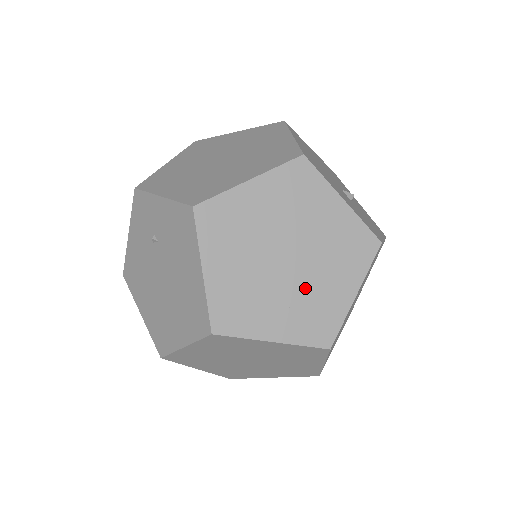
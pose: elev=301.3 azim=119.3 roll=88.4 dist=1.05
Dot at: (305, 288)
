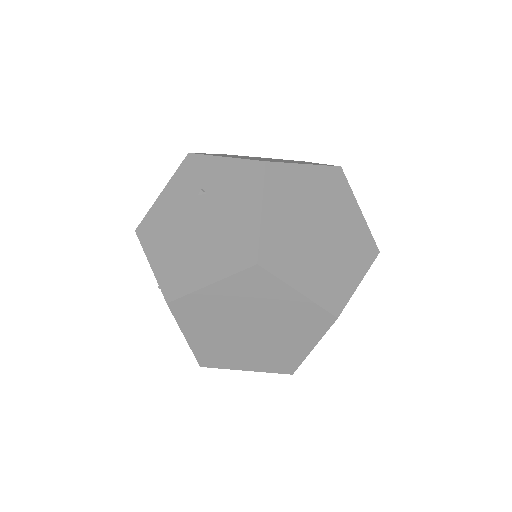
Dot at: (328, 260)
